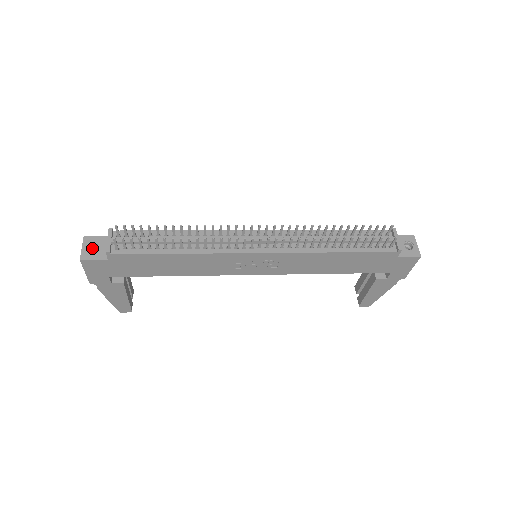
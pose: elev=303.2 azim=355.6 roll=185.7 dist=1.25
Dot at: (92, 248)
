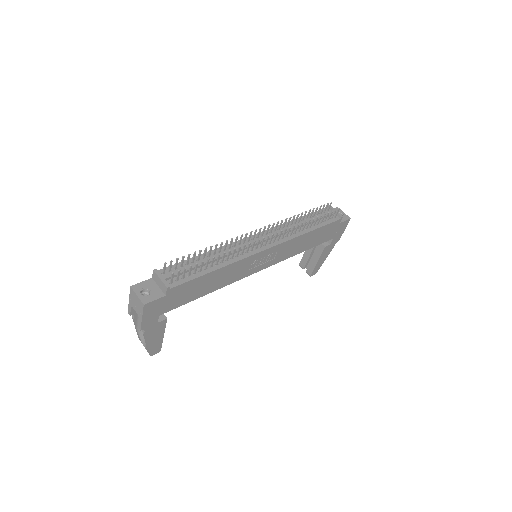
Dot at: (141, 294)
